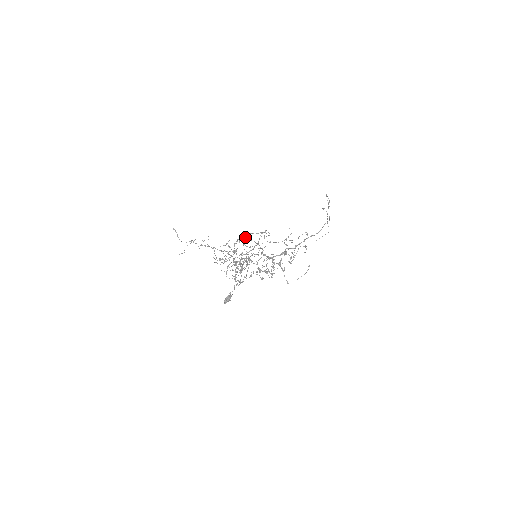
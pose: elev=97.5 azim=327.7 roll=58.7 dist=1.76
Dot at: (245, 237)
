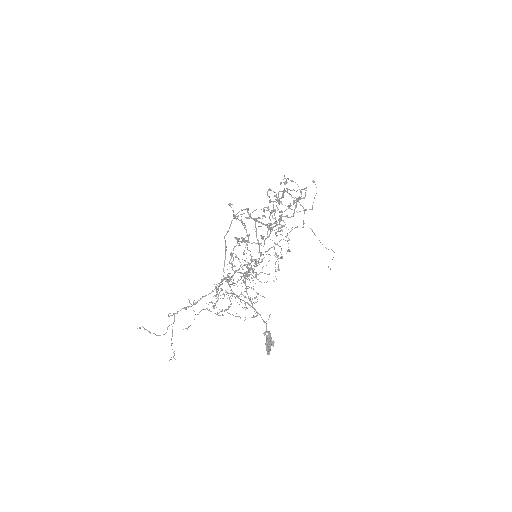
Dot at: occluded
